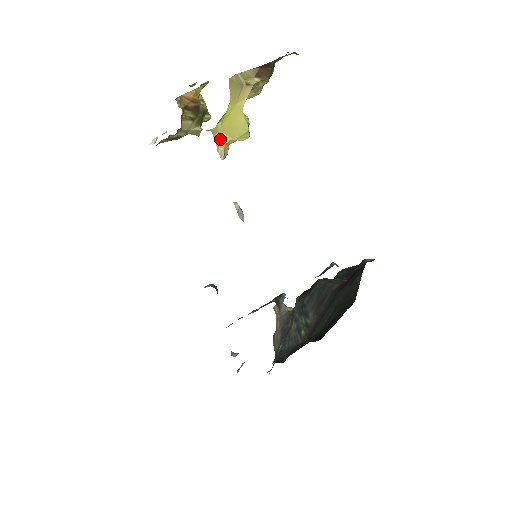
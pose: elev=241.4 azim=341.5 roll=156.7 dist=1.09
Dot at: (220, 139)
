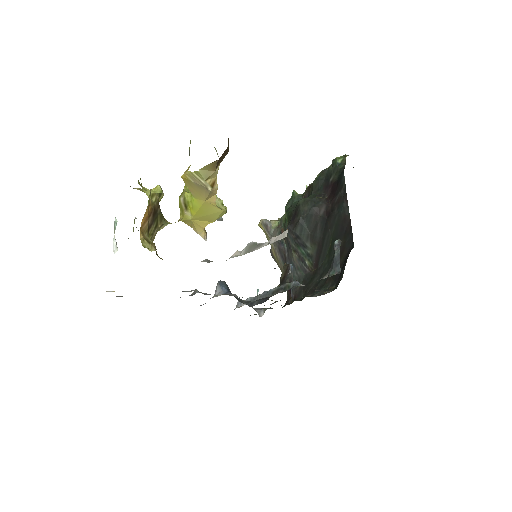
Dot at: (195, 225)
